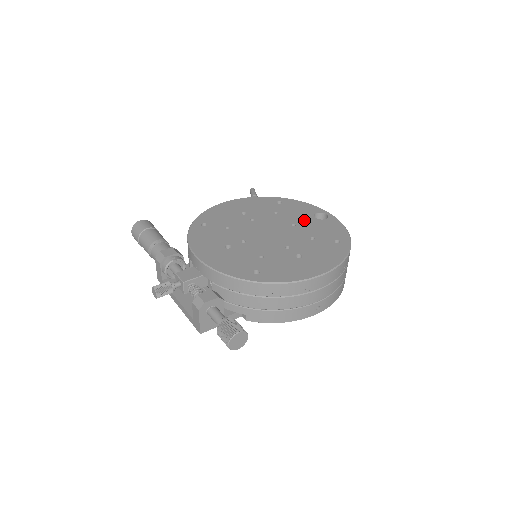
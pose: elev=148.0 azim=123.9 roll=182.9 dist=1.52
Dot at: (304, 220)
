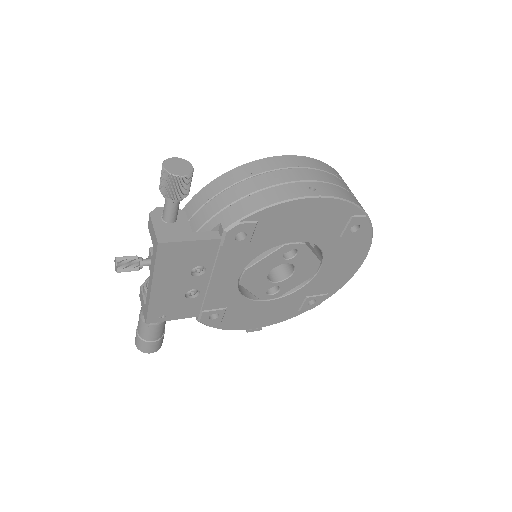
Dot at: occluded
